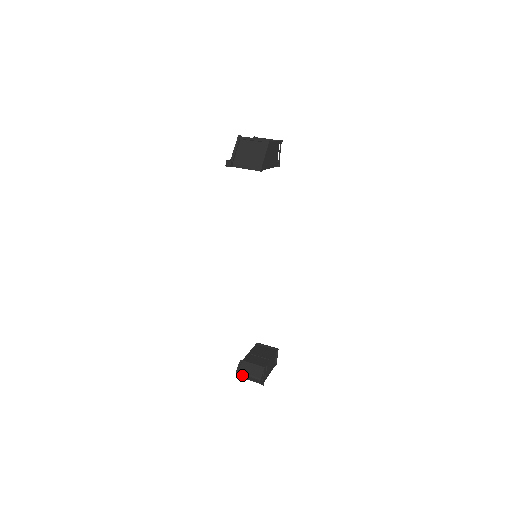
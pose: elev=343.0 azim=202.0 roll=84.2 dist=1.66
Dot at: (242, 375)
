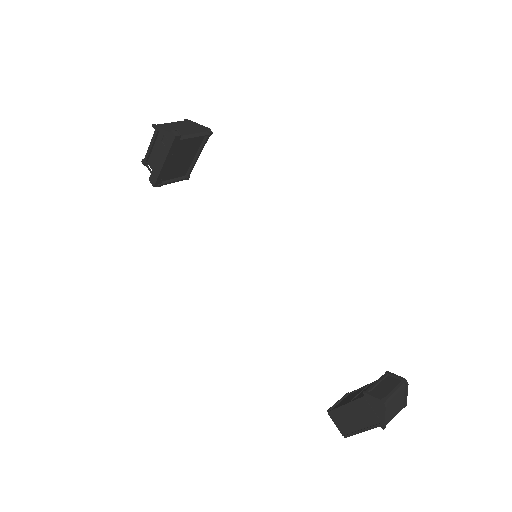
Dot at: (389, 402)
